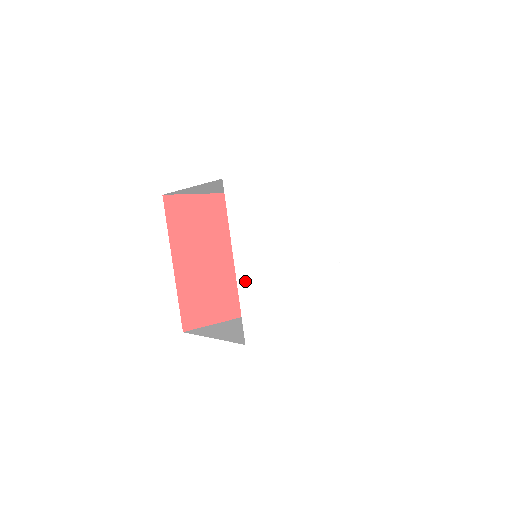
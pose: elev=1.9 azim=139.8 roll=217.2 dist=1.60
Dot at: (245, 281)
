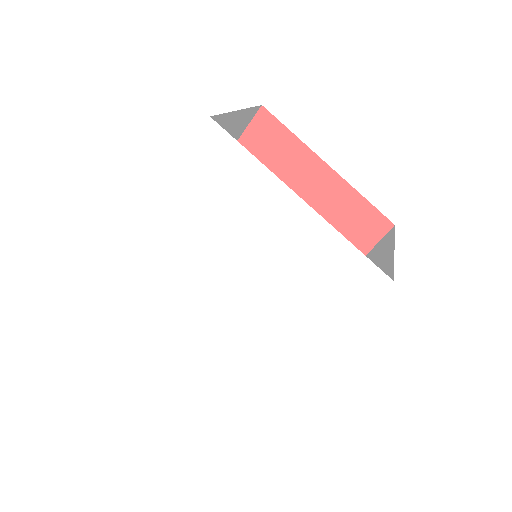
Dot at: (148, 241)
